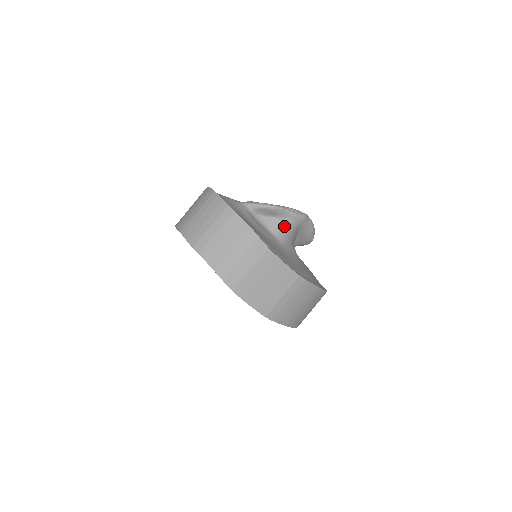
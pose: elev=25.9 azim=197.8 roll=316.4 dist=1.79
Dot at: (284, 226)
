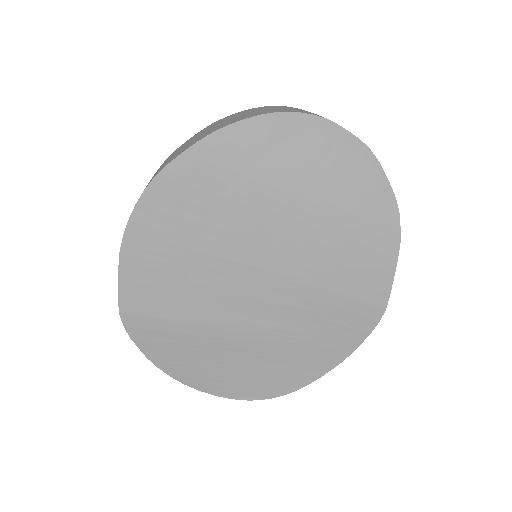
Dot at: occluded
